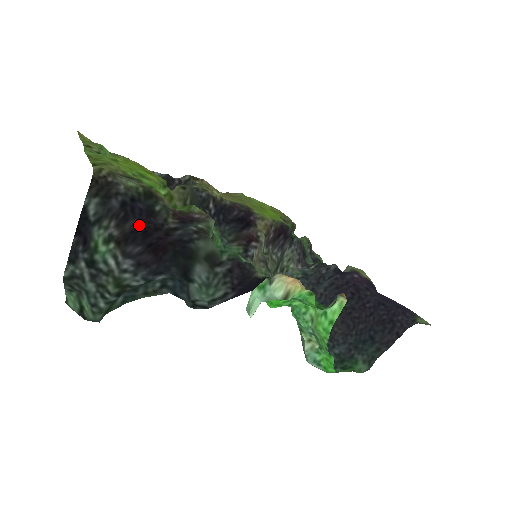
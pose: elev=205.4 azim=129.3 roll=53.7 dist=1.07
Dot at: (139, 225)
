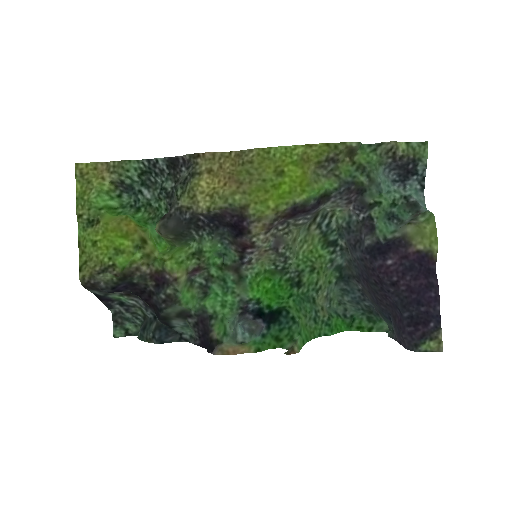
Dot at: (130, 292)
